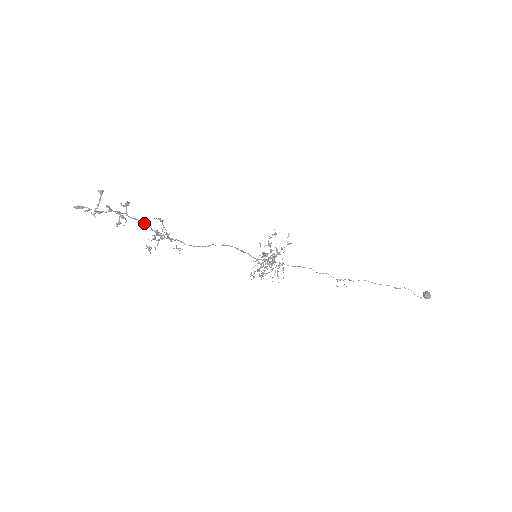
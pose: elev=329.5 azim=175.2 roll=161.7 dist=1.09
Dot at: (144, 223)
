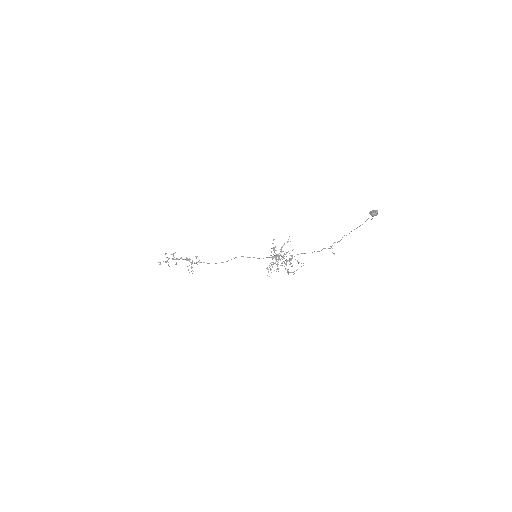
Dot at: (181, 258)
